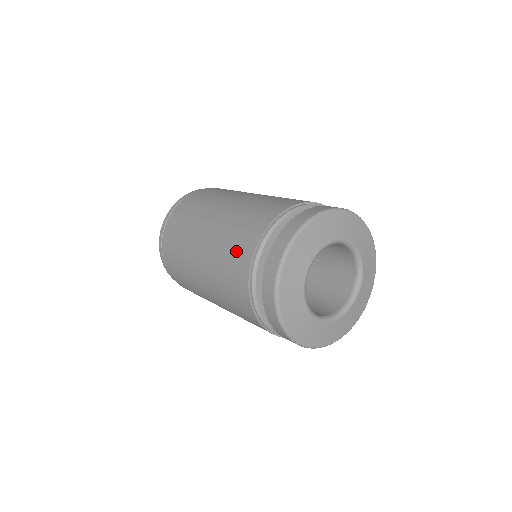
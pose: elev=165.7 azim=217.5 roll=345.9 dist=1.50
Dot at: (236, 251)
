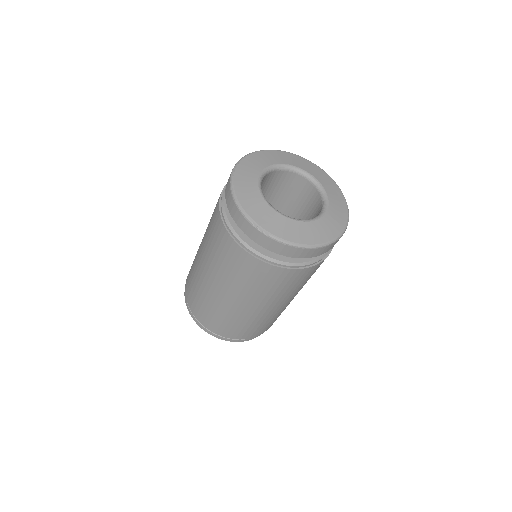
Dot at: occluded
